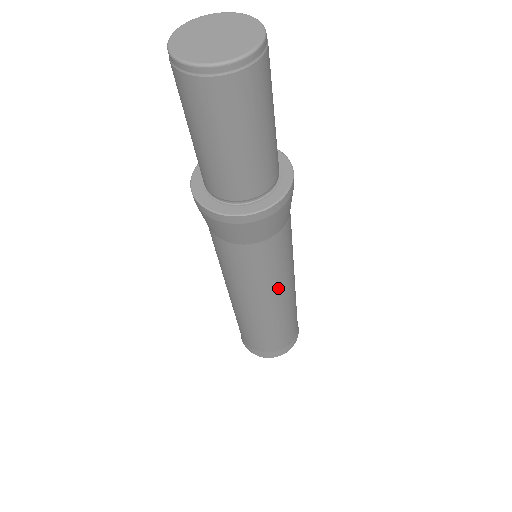
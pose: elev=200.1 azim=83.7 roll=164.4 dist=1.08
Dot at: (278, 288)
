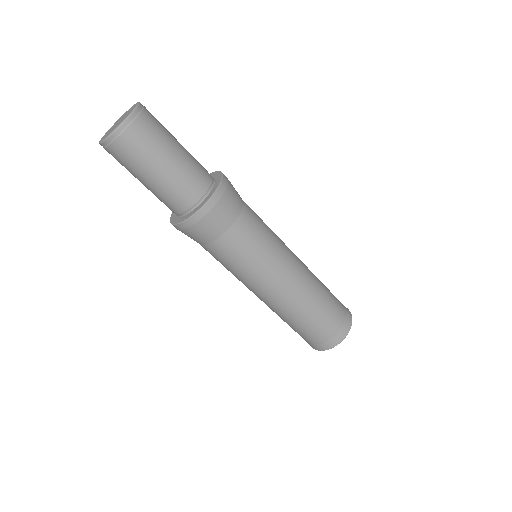
Dot at: (272, 274)
